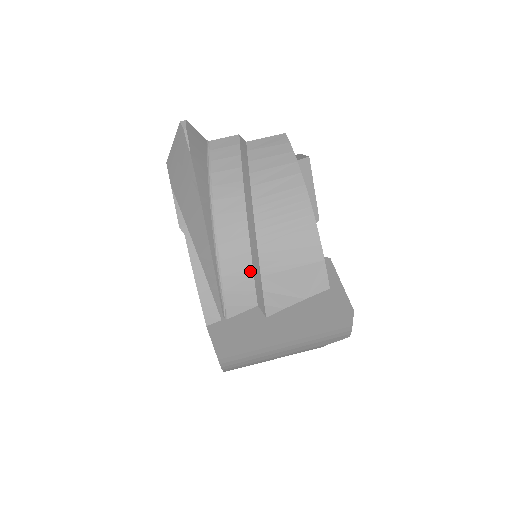
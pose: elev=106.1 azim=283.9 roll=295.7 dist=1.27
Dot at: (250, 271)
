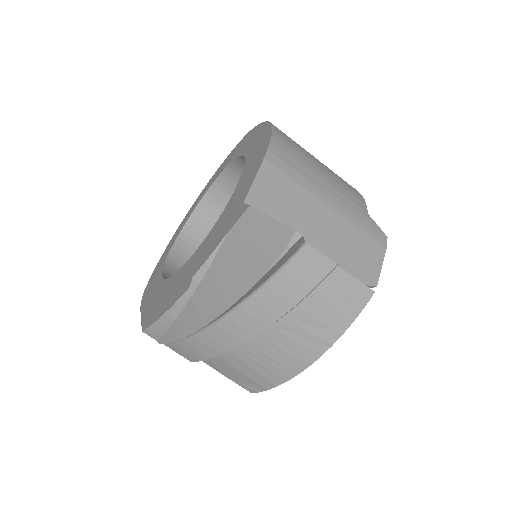
Dot at: (208, 357)
